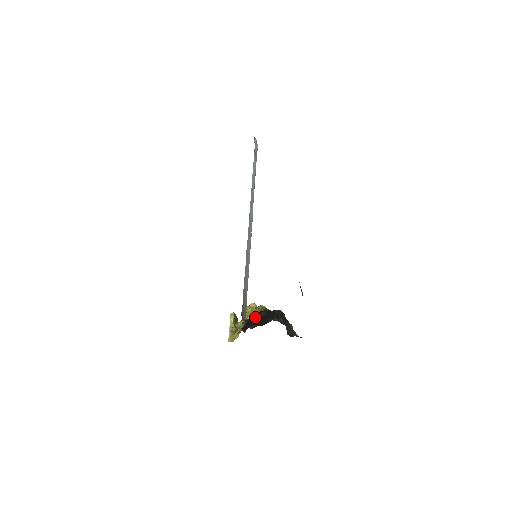
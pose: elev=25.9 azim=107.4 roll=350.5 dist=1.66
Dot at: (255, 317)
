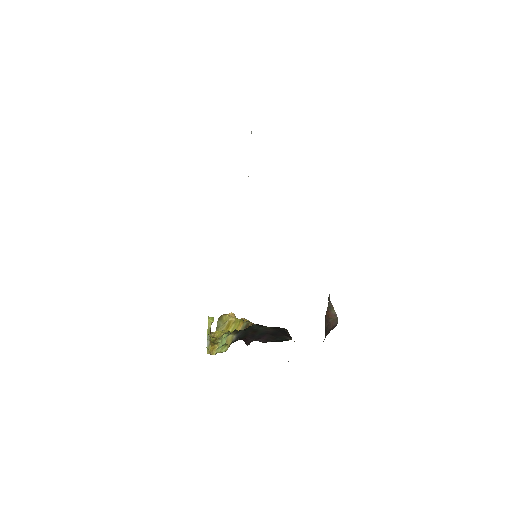
Dot at: (257, 329)
